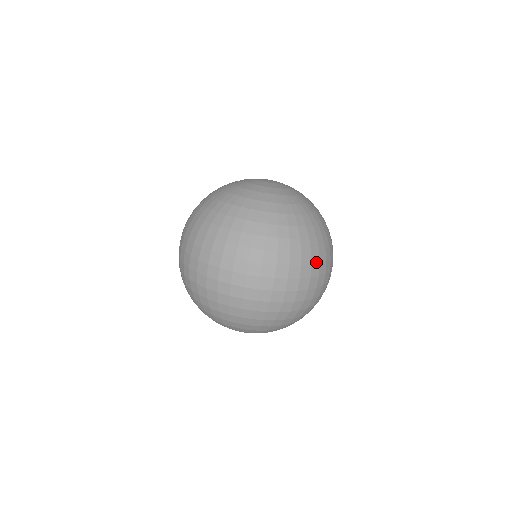
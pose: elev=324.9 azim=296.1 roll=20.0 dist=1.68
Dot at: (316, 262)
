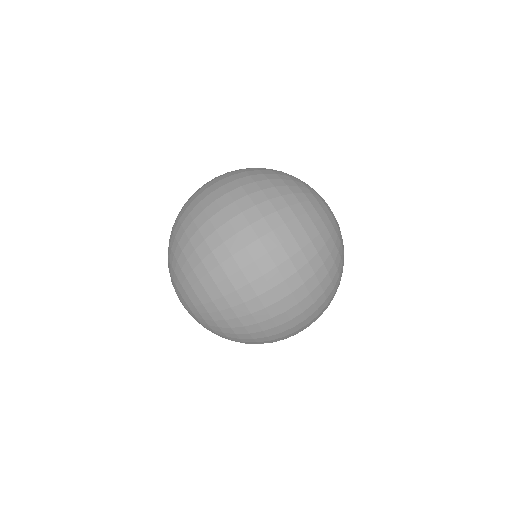
Dot at: (296, 264)
